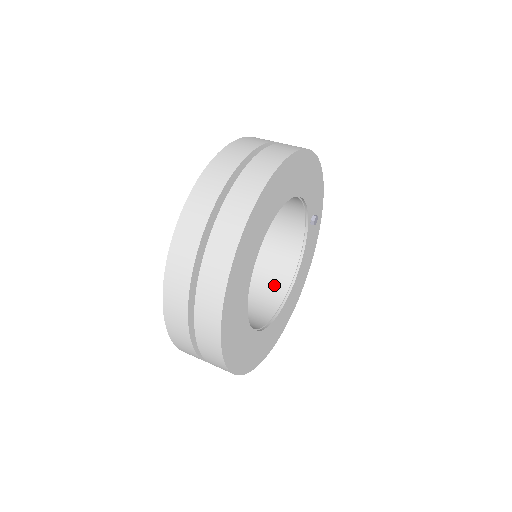
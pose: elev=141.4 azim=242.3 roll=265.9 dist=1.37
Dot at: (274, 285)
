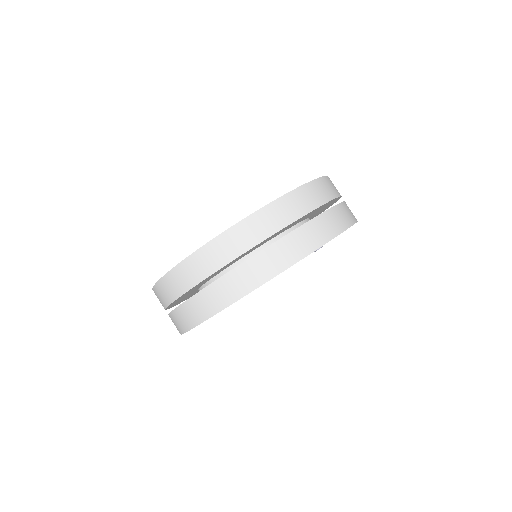
Dot at: occluded
